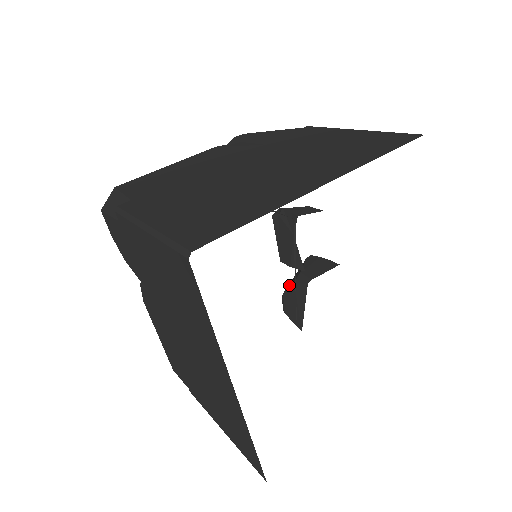
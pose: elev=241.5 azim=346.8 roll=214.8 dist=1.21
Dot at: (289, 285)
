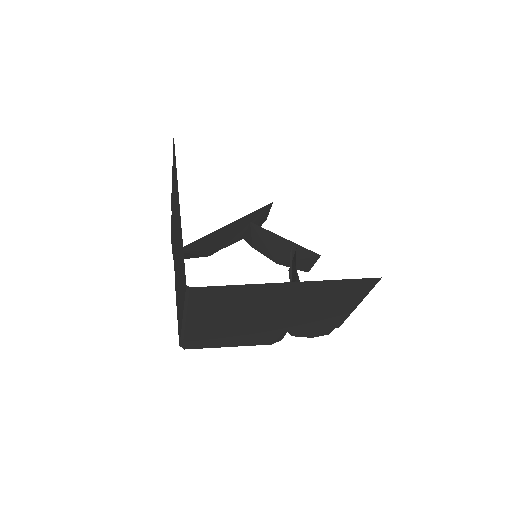
Dot at: occluded
